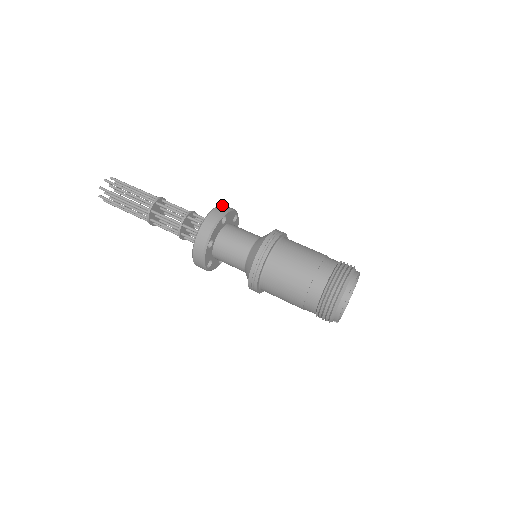
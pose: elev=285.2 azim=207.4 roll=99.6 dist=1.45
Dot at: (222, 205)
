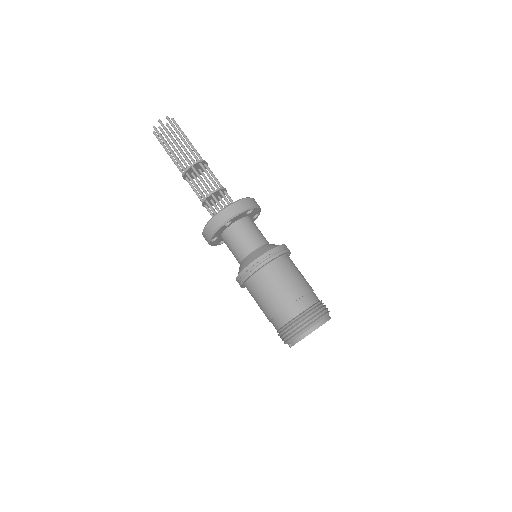
Dot at: (254, 199)
